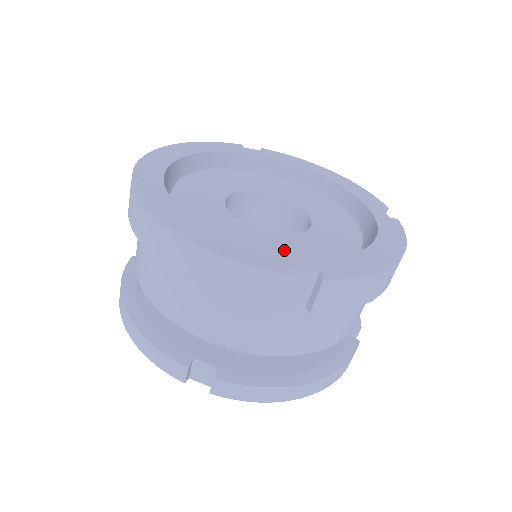
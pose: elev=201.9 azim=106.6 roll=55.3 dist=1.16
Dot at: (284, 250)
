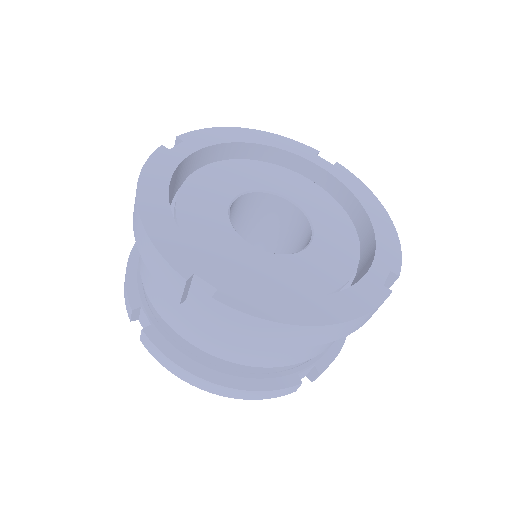
Dot at: (334, 260)
